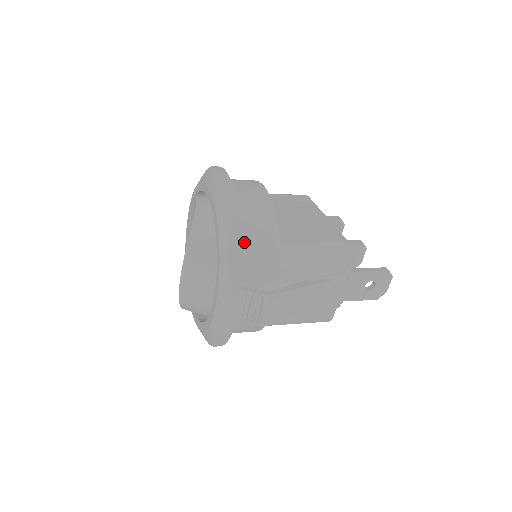
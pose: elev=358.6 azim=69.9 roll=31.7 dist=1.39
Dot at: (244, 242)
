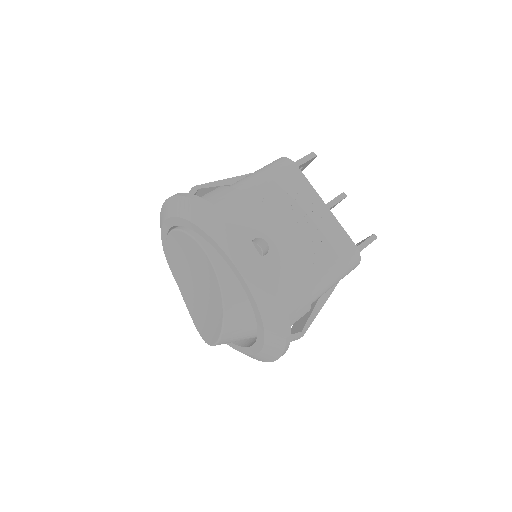
Dot at: occluded
